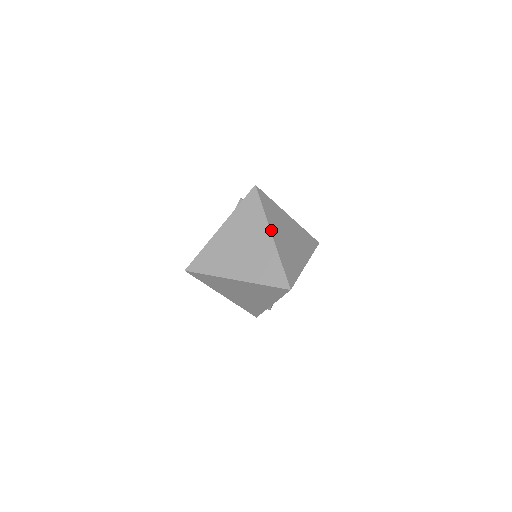
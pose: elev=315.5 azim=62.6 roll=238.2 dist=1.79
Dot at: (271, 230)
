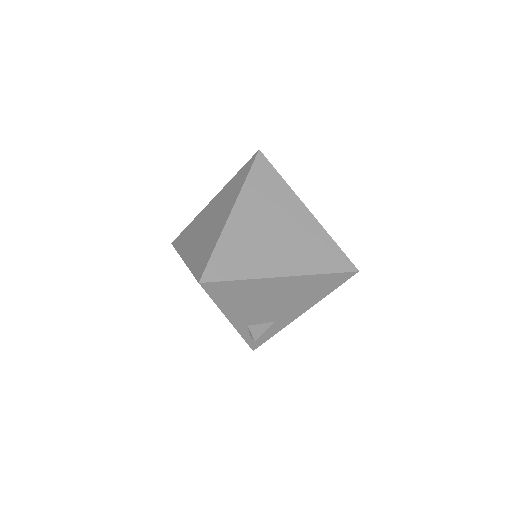
Dot at: (236, 204)
